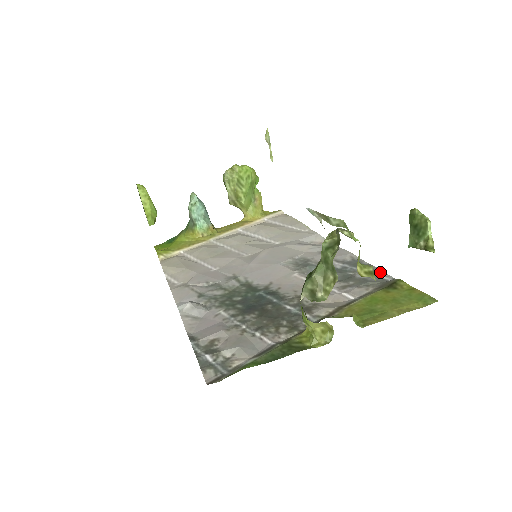
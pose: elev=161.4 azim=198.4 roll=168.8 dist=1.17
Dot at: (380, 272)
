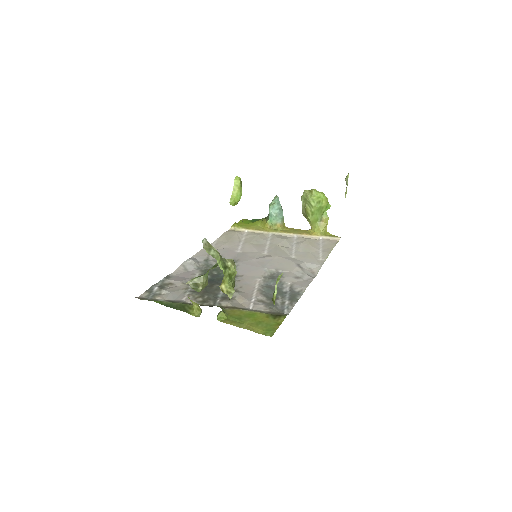
Dot at: (291, 307)
